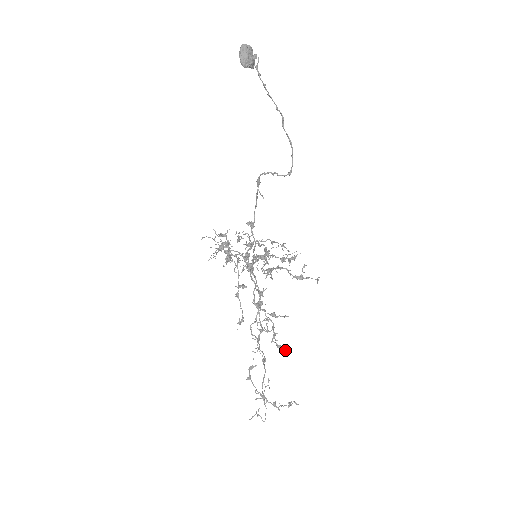
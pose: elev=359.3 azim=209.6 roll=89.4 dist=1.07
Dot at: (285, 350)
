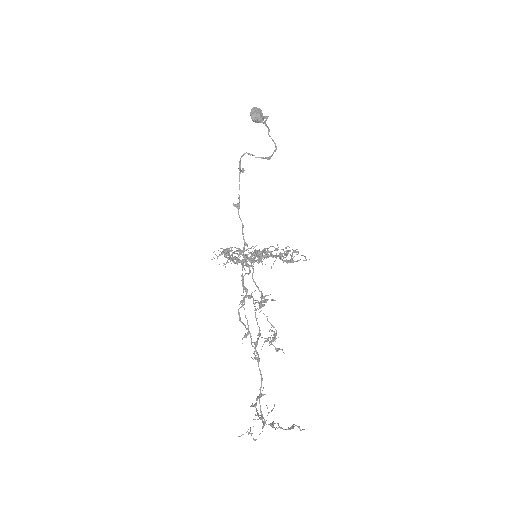
Dot at: (283, 352)
